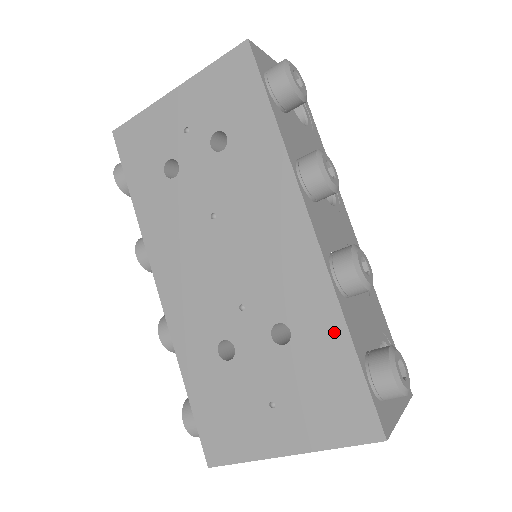
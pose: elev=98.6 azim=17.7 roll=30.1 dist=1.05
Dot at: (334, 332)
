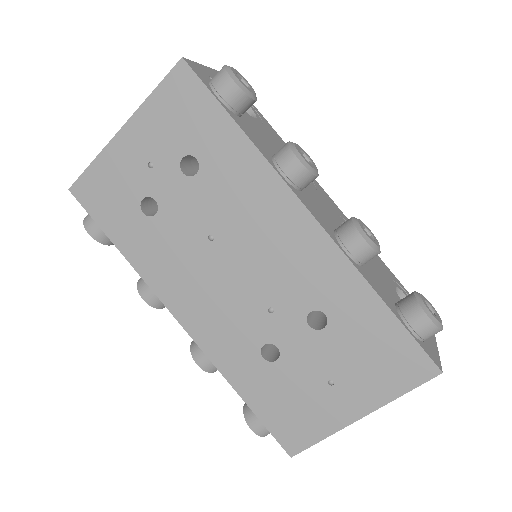
Dot at: (366, 301)
